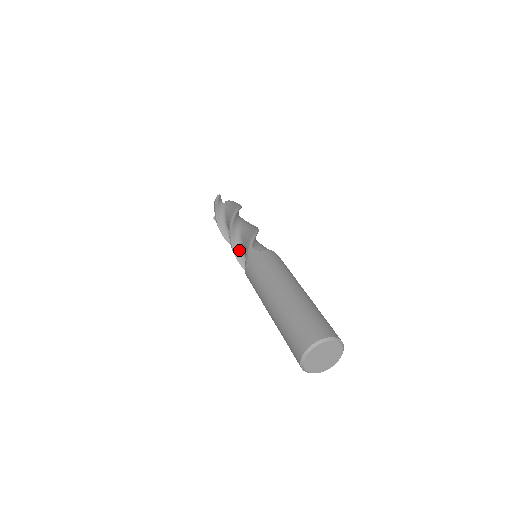
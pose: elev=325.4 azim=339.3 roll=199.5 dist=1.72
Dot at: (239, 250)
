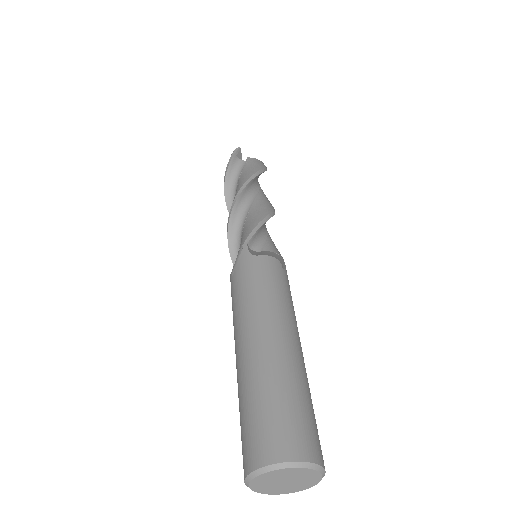
Dot at: (236, 241)
